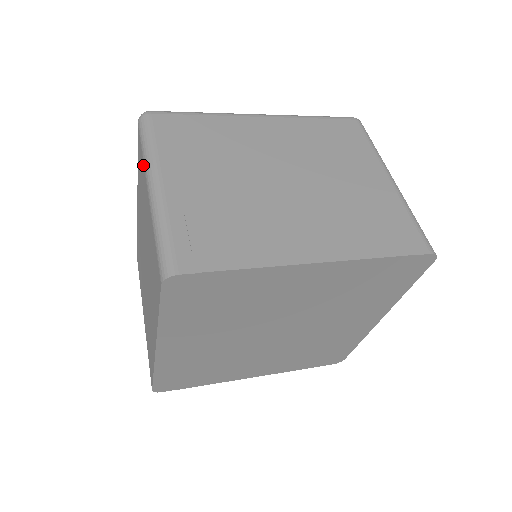
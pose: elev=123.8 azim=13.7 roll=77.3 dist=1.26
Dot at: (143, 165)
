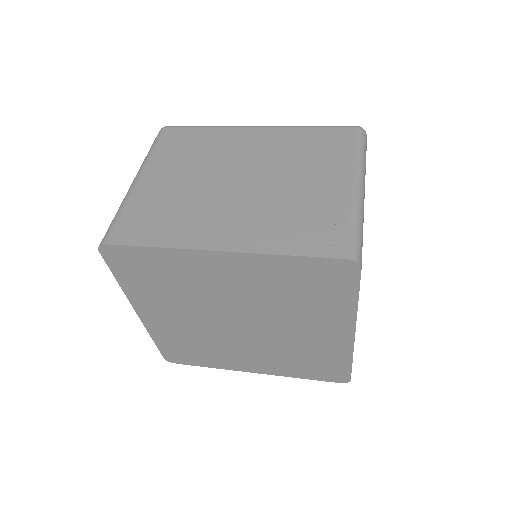
Dot at: occluded
